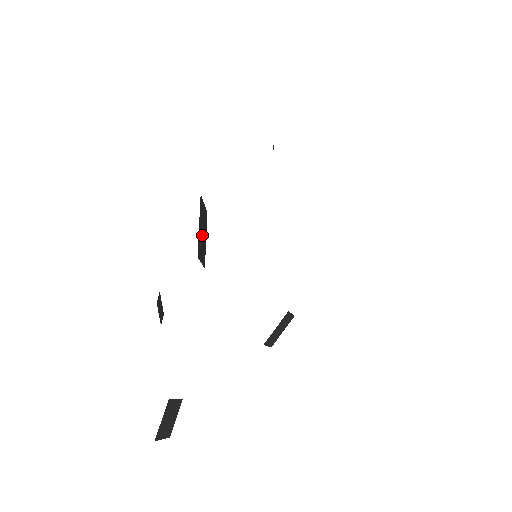
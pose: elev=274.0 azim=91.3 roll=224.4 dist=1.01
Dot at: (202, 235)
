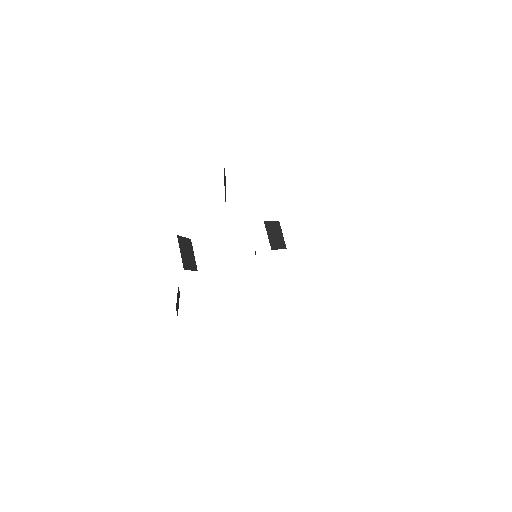
Dot at: occluded
